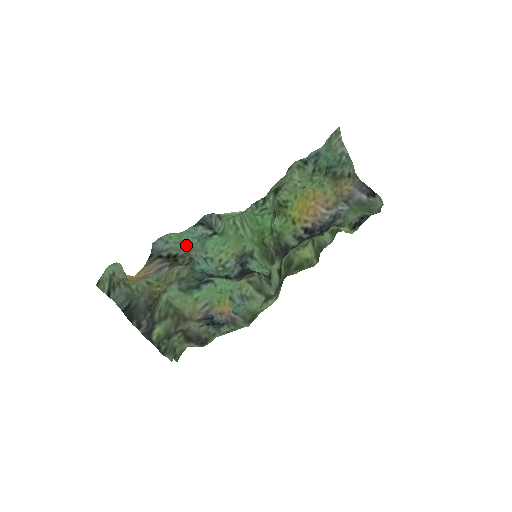
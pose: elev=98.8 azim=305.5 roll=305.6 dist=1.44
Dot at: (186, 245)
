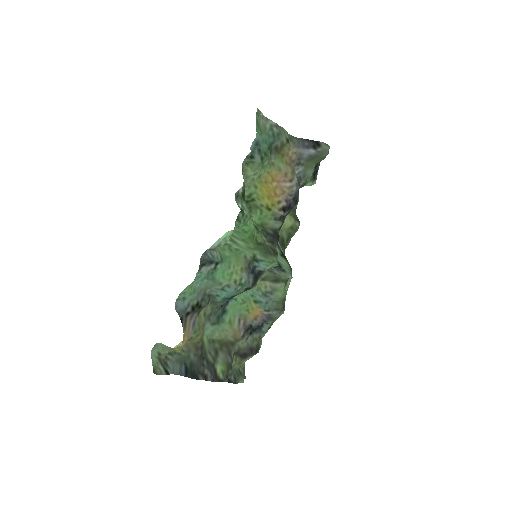
Dot at: (199, 289)
